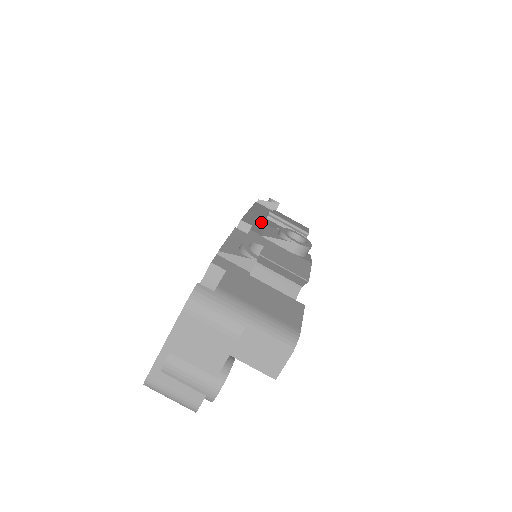
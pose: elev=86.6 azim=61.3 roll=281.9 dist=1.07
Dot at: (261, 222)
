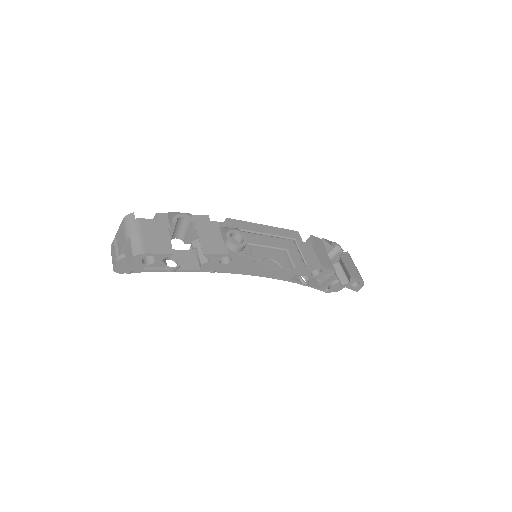
Dot at: (250, 230)
